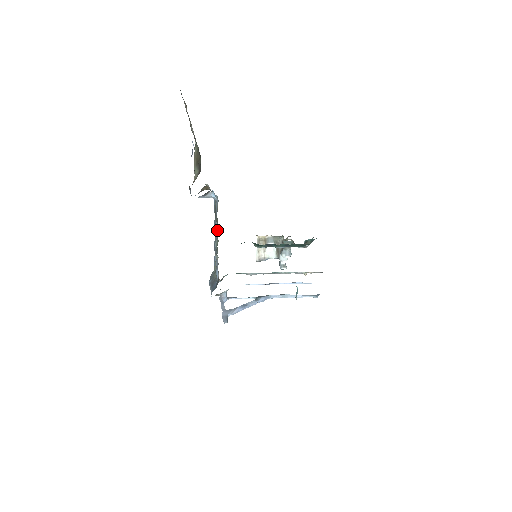
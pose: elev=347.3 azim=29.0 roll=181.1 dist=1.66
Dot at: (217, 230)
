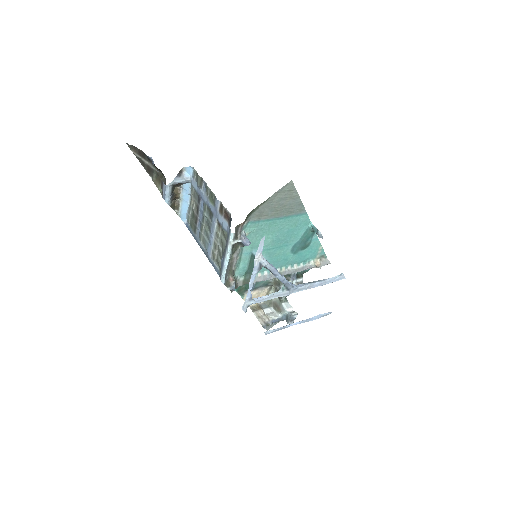
Dot at: (204, 194)
